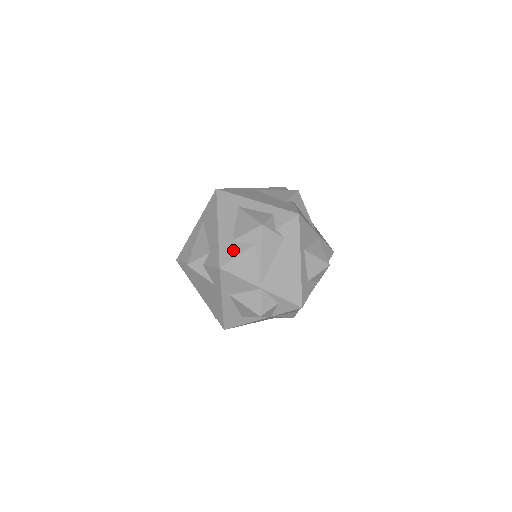
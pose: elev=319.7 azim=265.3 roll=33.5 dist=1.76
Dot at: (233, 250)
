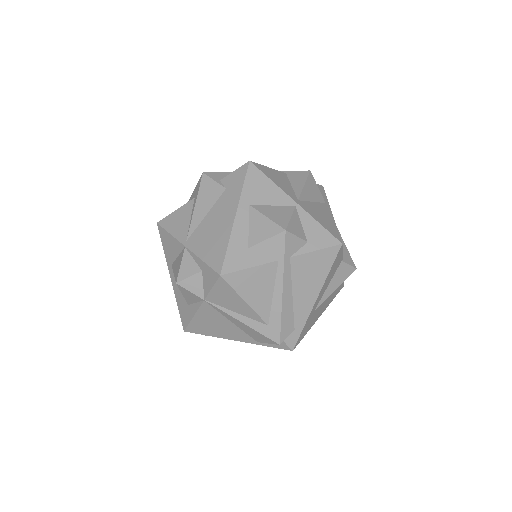
Dot at: occluded
